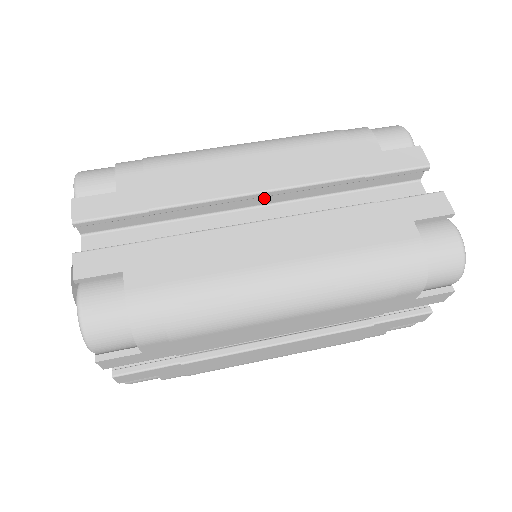
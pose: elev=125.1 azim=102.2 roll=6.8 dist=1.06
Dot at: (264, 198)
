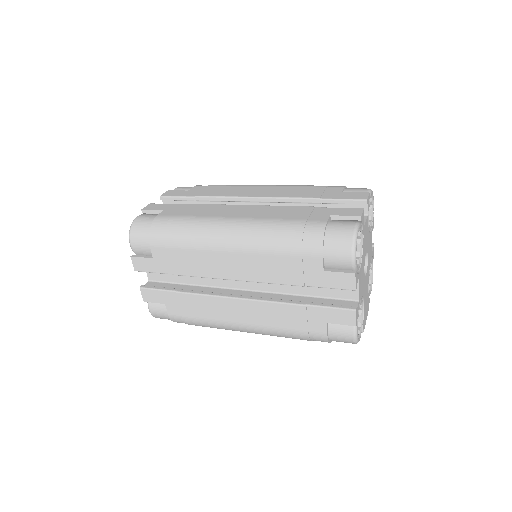
Dot at: occluded
